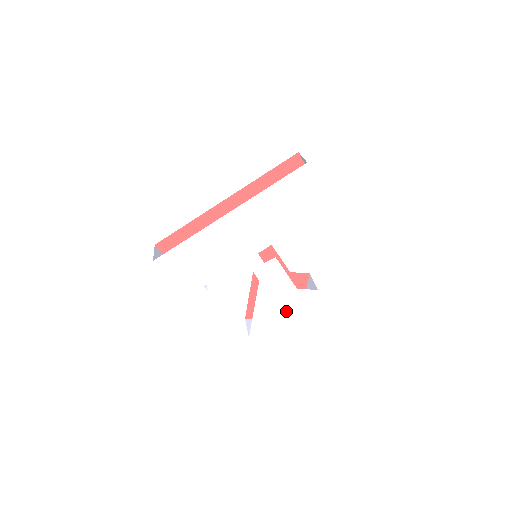
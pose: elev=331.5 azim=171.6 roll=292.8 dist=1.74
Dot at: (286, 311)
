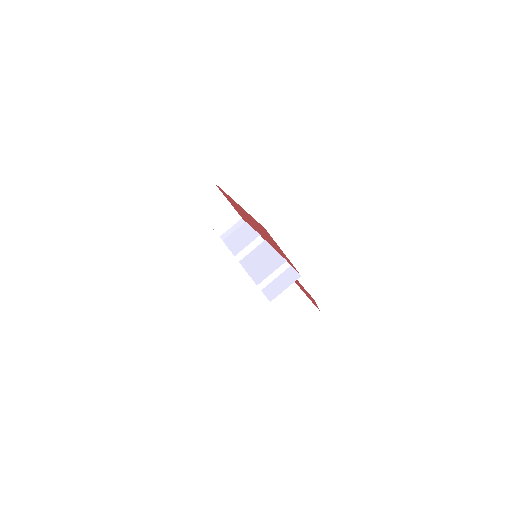
Dot at: occluded
